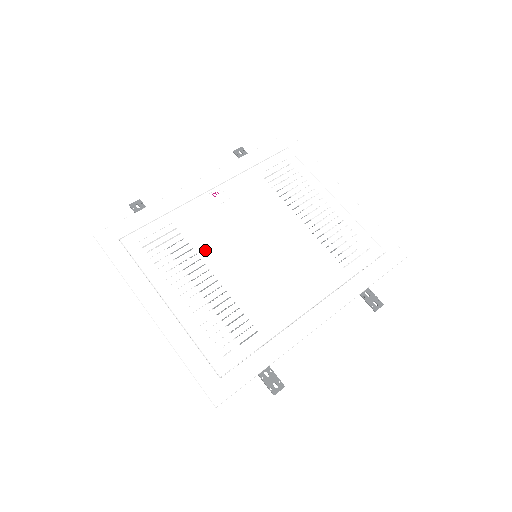
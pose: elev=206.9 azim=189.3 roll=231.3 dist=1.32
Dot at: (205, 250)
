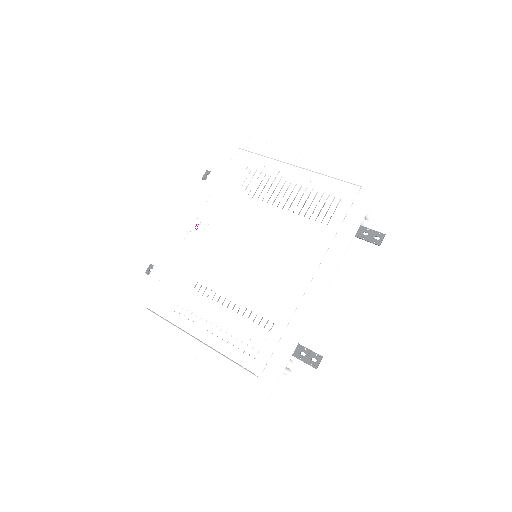
Dot at: (207, 278)
